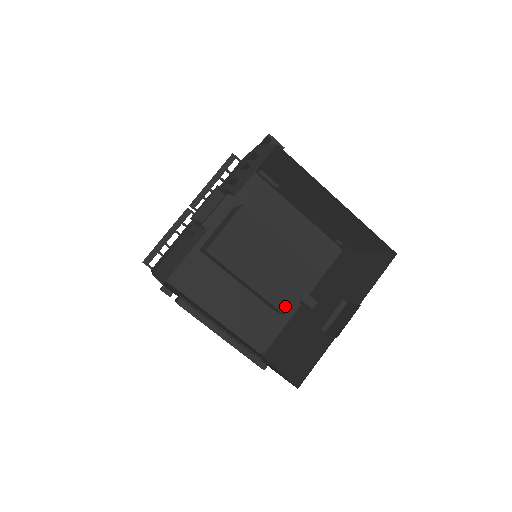
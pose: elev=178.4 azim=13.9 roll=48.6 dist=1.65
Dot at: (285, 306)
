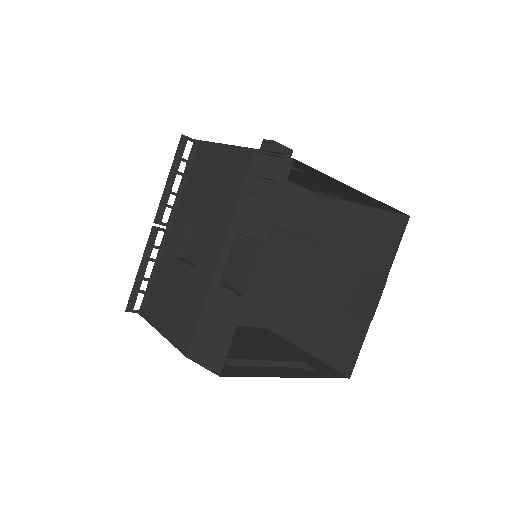
Dot at: (301, 296)
